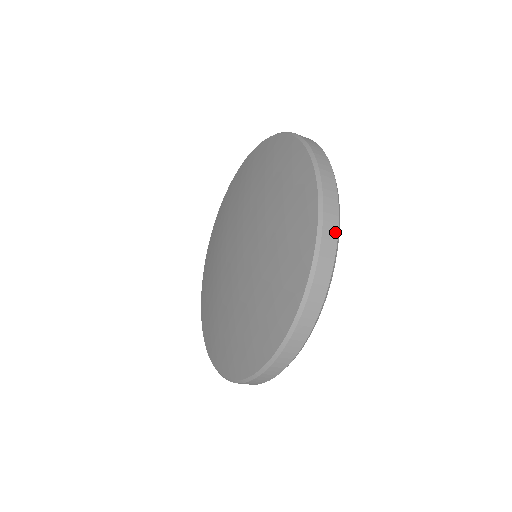
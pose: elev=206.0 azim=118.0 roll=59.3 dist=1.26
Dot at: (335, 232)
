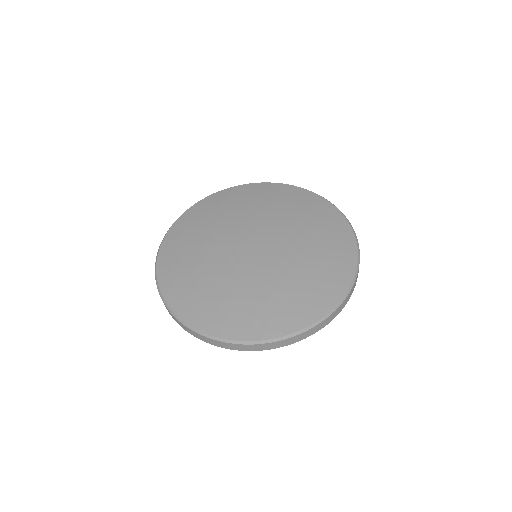
Dot at: (327, 324)
